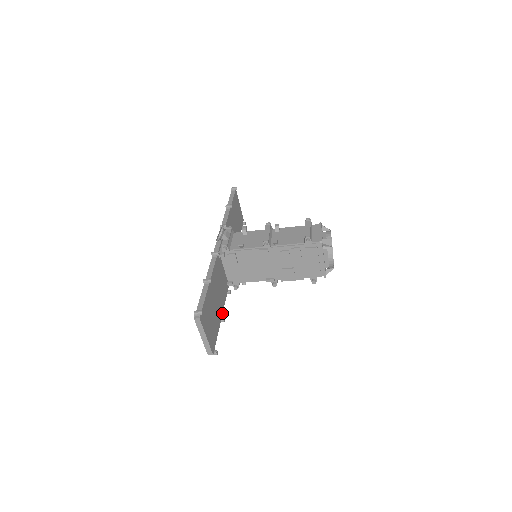
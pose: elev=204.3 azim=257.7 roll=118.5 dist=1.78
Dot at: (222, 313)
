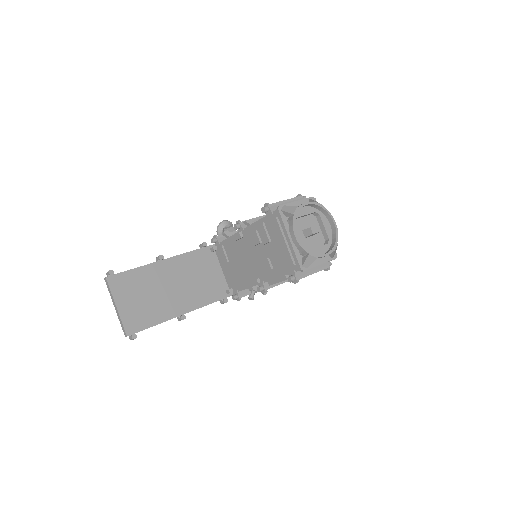
Dot at: (188, 311)
